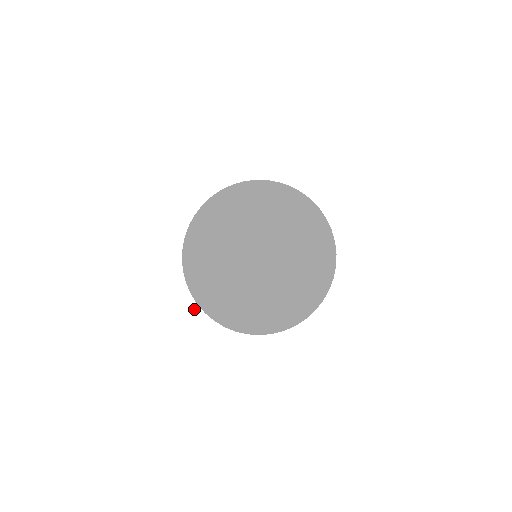
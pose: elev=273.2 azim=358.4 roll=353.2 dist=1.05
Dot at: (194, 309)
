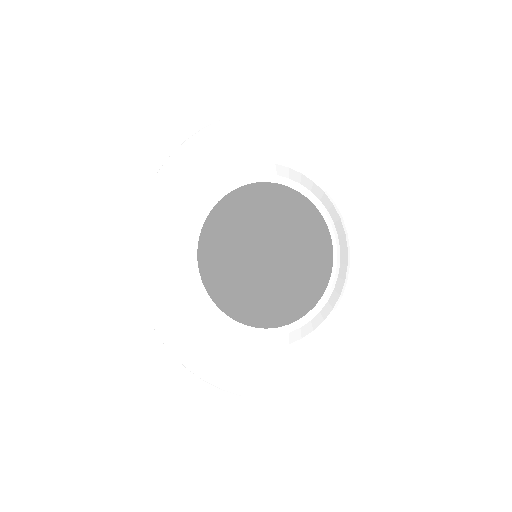
Dot at: (193, 263)
